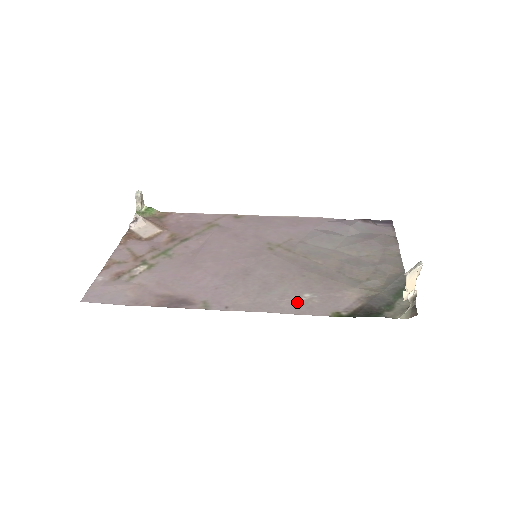
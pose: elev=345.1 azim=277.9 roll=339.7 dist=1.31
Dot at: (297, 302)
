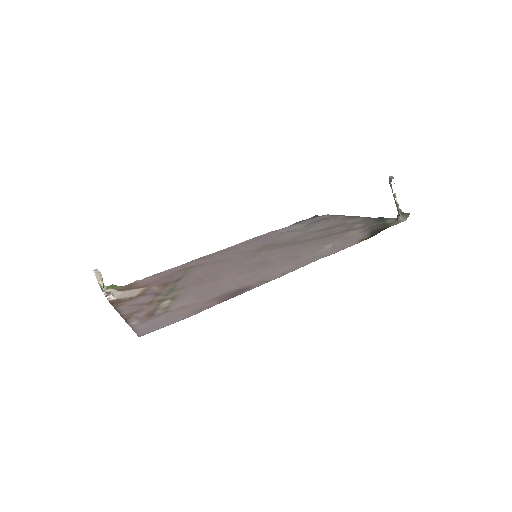
Dot at: (327, 250)
